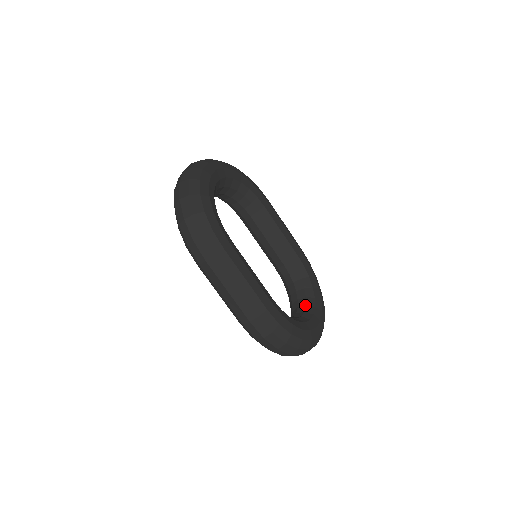
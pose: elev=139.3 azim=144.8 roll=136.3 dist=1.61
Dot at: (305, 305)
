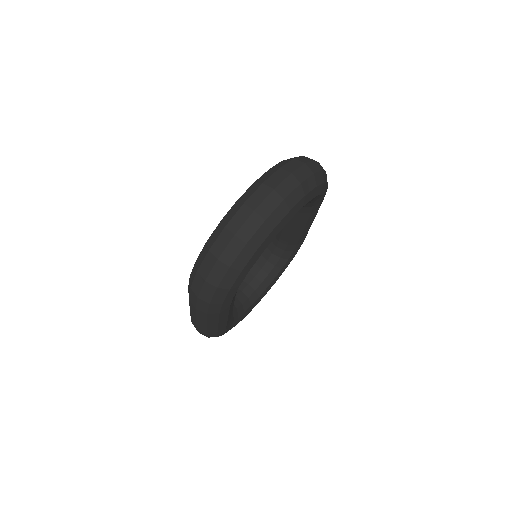
Dot at: (261, 282)
